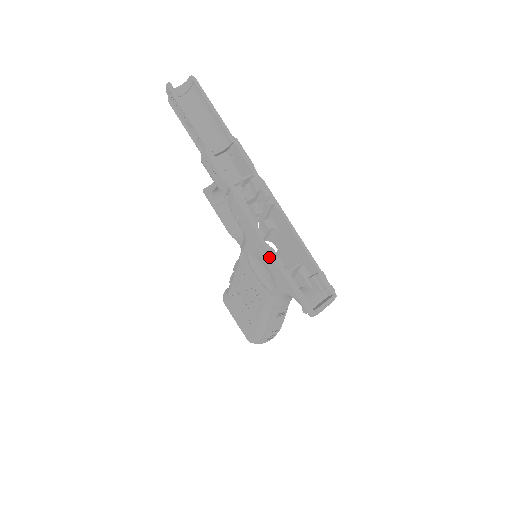
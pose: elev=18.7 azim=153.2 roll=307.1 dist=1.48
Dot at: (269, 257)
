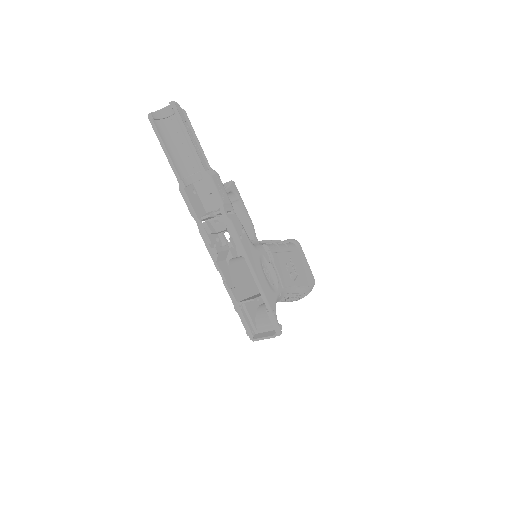
Dot at: (227, 285)
